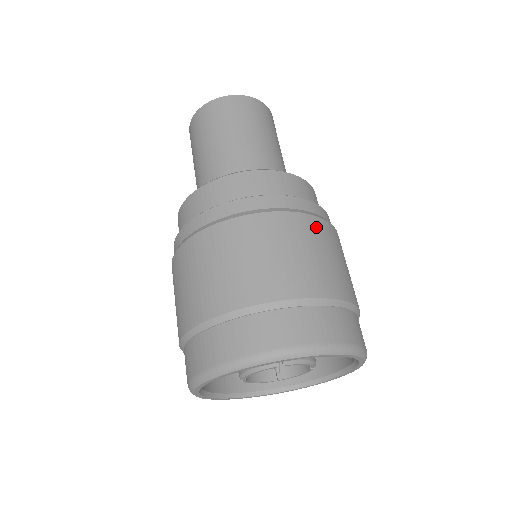
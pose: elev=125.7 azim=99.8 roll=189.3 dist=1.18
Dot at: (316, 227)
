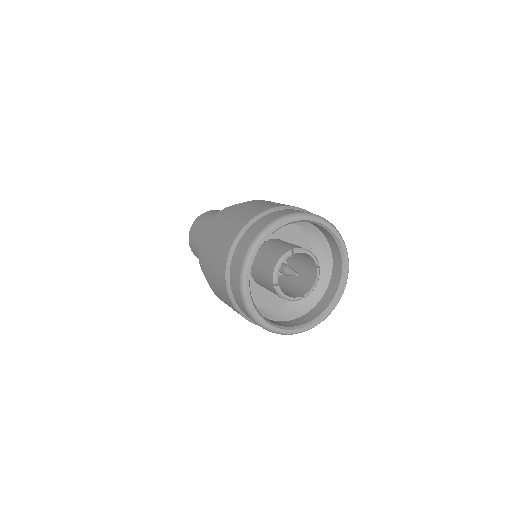
Dot at: occluded
